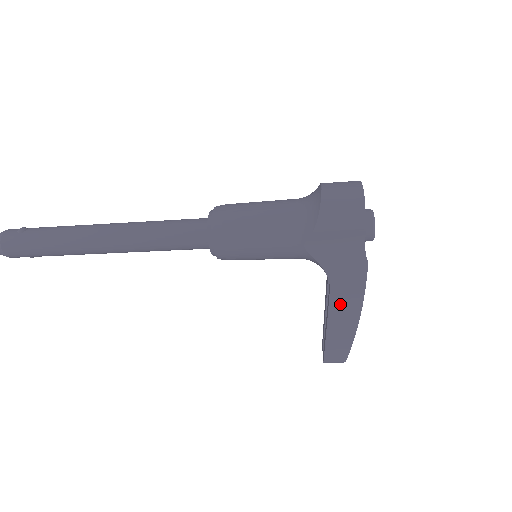
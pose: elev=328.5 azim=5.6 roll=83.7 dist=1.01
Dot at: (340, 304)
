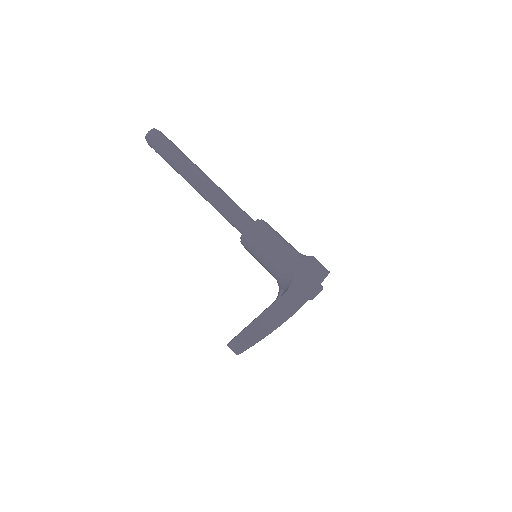
Dot at: (282, 305)
